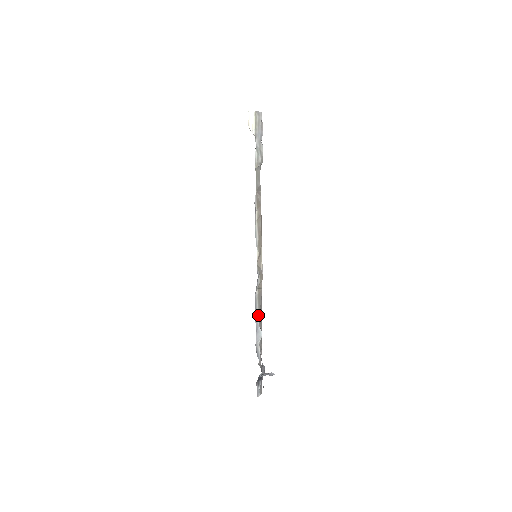
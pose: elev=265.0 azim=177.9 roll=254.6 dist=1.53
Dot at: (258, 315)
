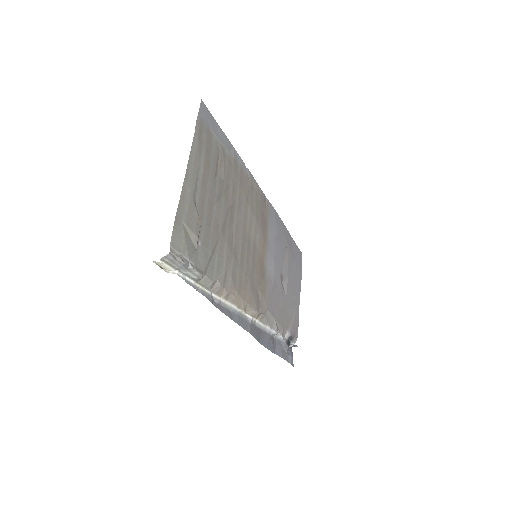
Dot at: (267, 326)
